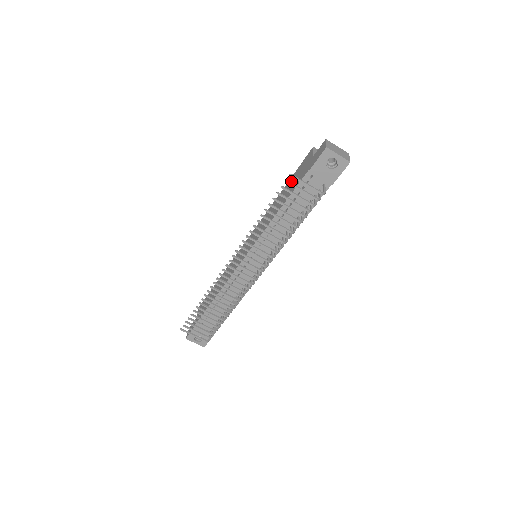
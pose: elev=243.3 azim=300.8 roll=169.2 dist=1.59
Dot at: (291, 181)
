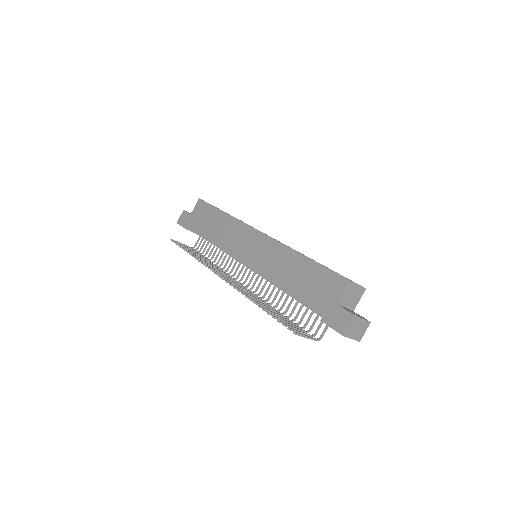
Dot at: (312, 273)
